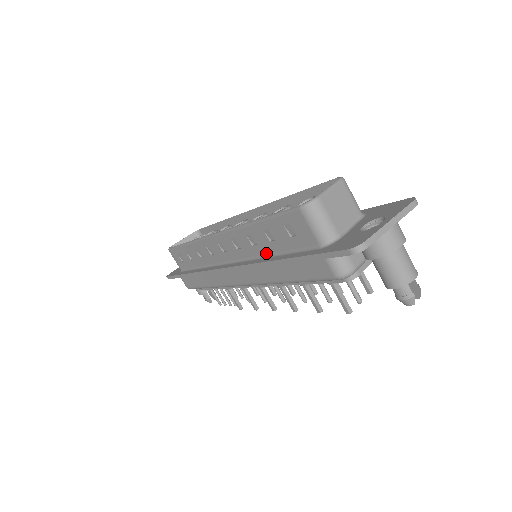
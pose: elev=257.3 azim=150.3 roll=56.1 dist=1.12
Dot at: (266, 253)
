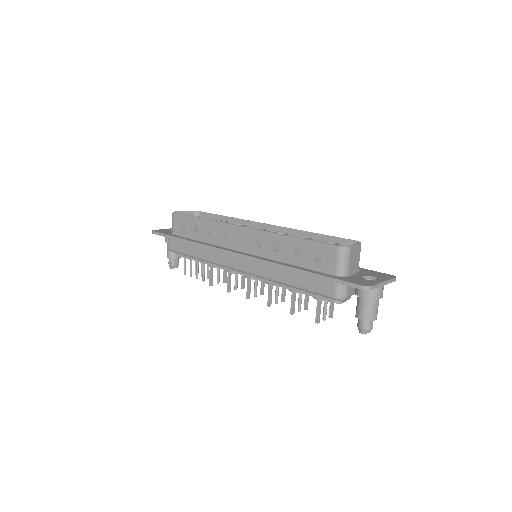
Dot at: (283, 260)
